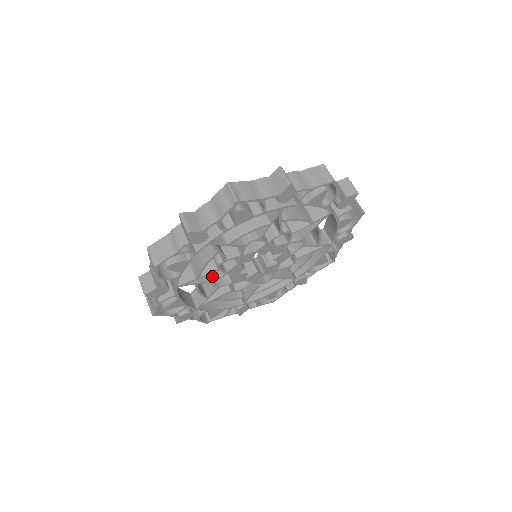
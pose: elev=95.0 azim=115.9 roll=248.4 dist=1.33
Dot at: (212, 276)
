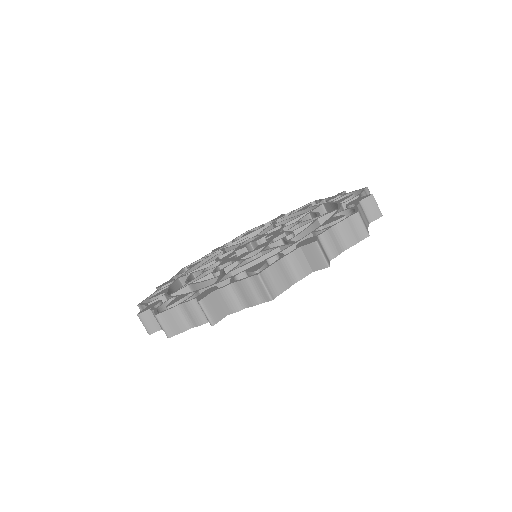
Dot at: occluded
